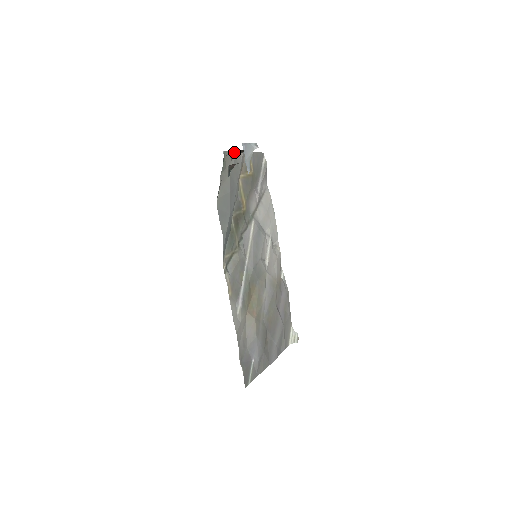
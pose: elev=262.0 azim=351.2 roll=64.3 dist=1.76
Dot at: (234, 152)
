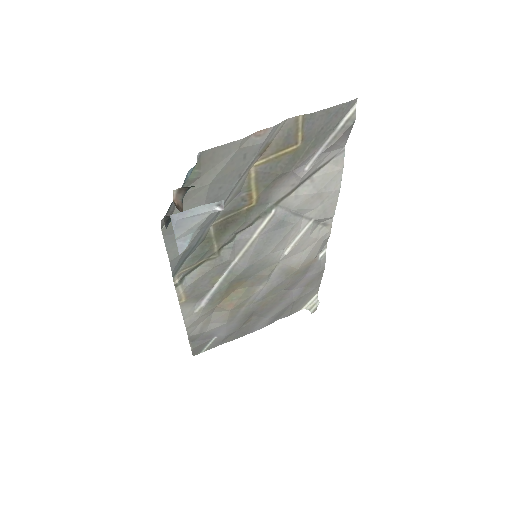
Dot at: occluded
